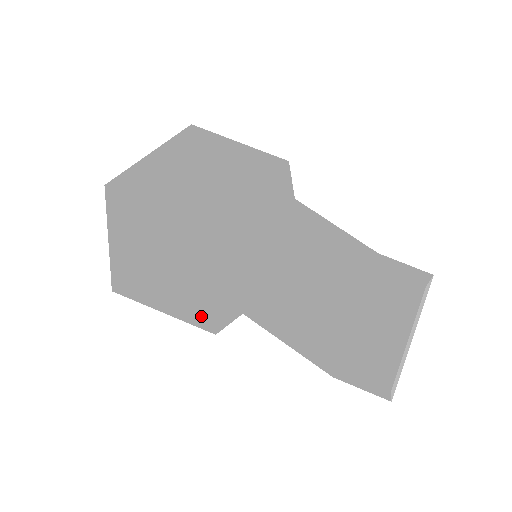
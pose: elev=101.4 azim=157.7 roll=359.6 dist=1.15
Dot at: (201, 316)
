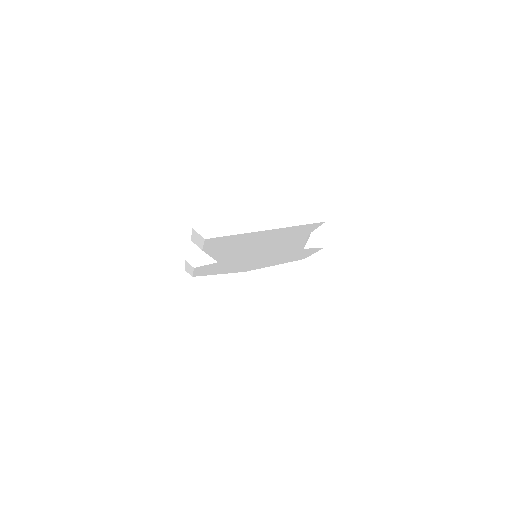
Dot at: (195, 269)
